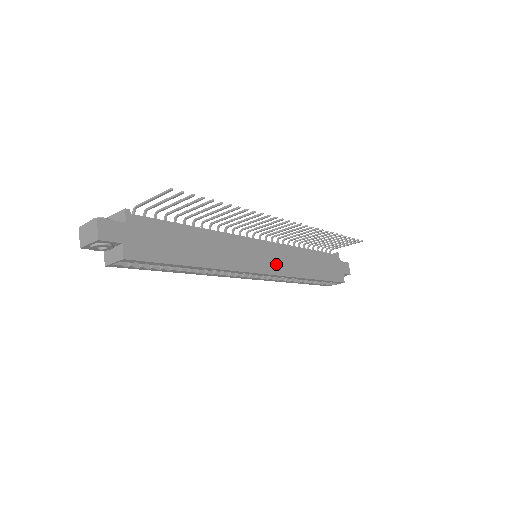
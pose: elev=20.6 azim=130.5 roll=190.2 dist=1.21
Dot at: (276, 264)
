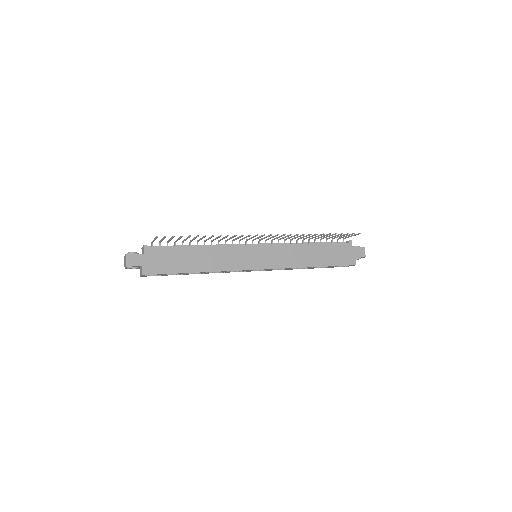
Dot at: (272, 261)
